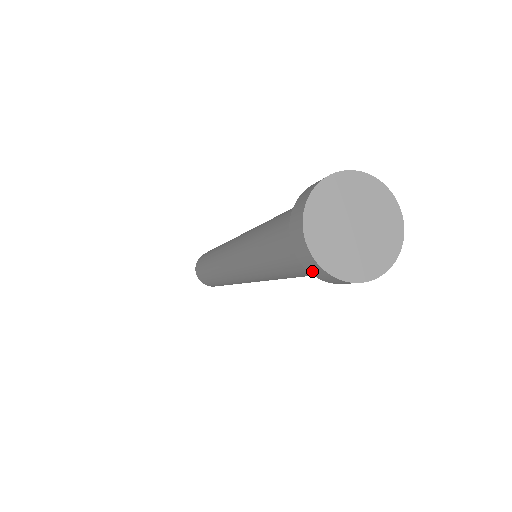
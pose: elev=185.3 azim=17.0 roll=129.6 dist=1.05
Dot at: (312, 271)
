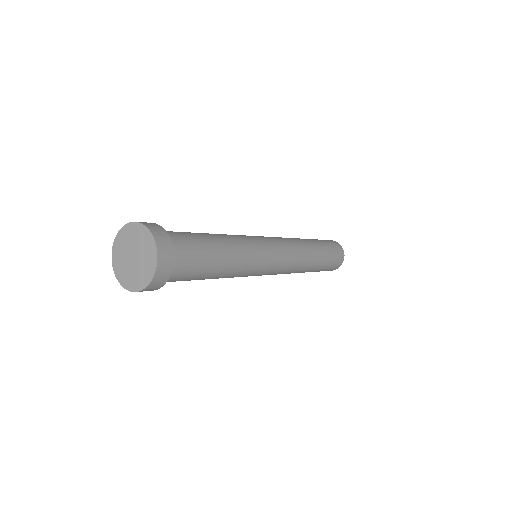
Dot at: occluded
